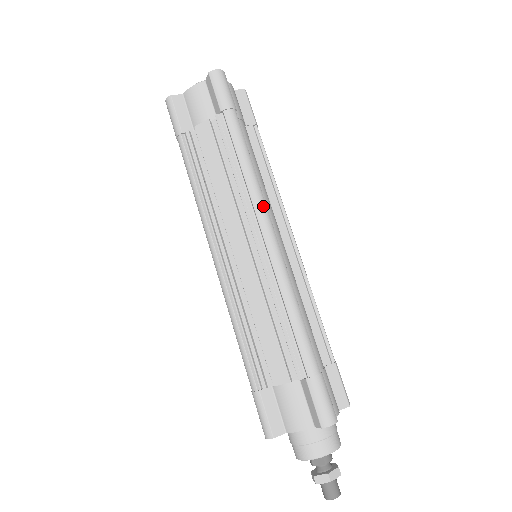
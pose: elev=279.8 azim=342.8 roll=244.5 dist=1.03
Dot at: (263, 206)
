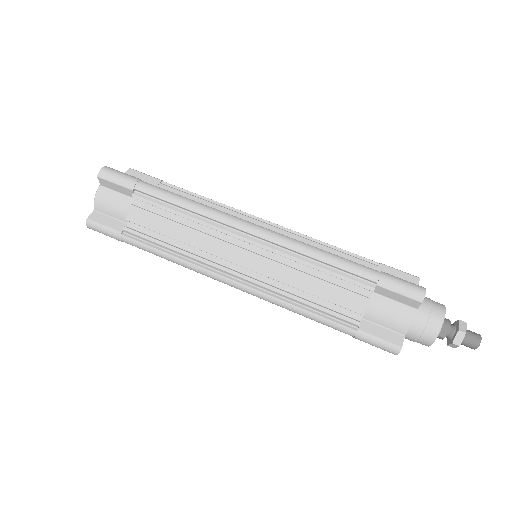
Dot at: (227, 216)
